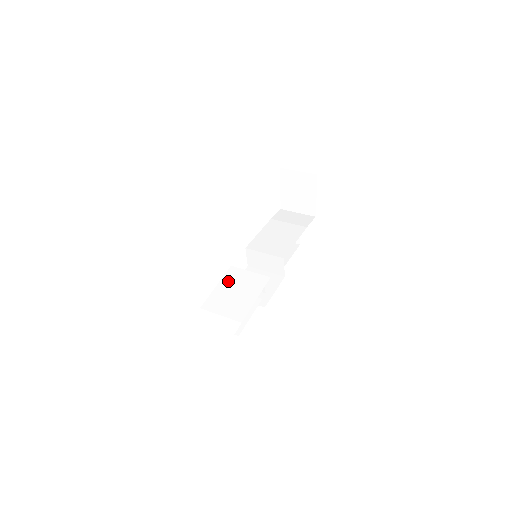
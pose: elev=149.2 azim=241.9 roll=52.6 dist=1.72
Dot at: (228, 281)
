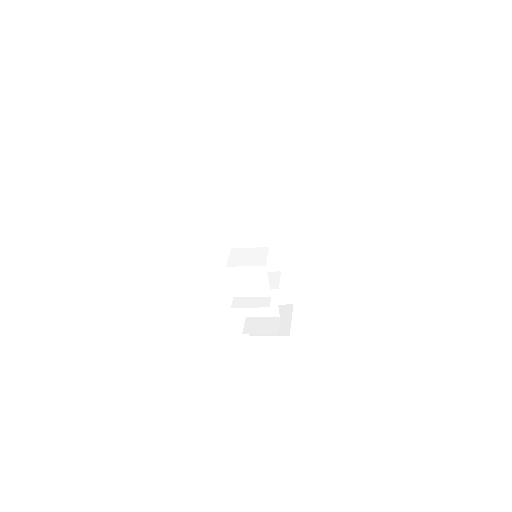
Dot at: (235, 232)
